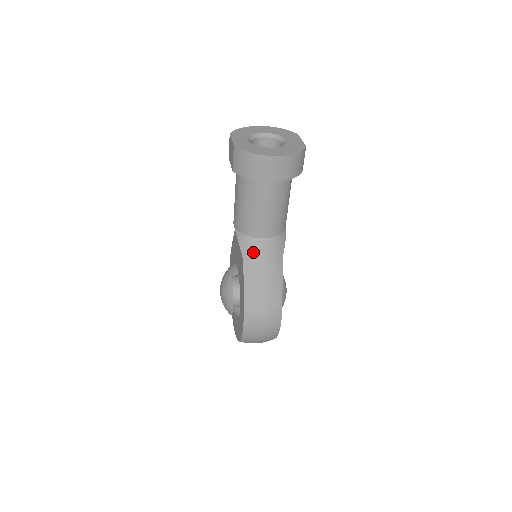
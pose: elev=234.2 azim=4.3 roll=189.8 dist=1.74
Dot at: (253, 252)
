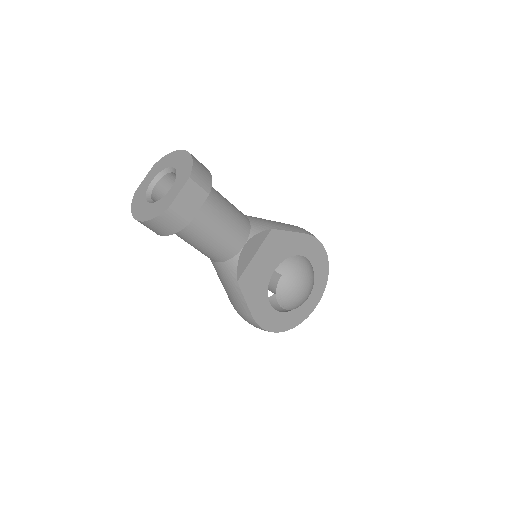
Dot at: (214, 267)
